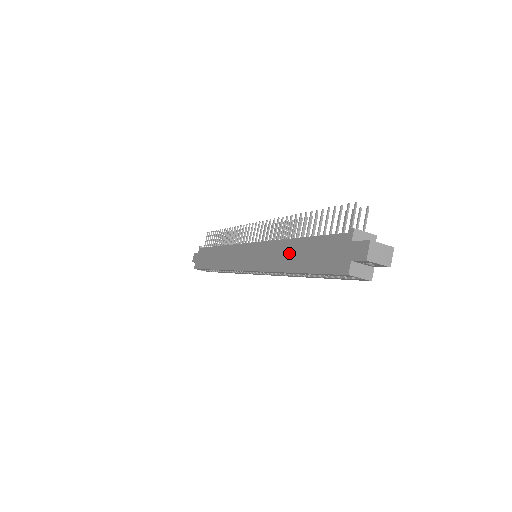
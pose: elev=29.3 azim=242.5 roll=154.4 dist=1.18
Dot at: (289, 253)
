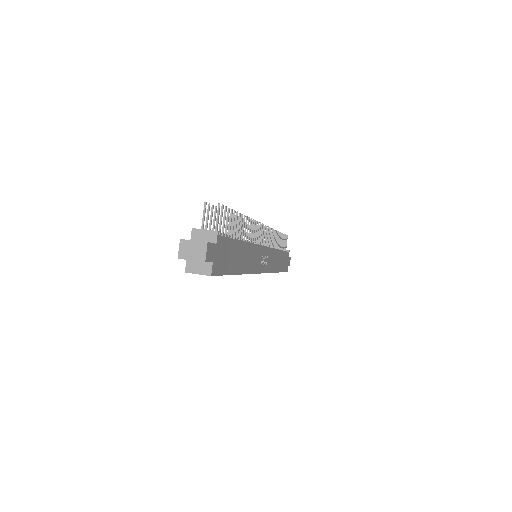
Dot at: occluded
